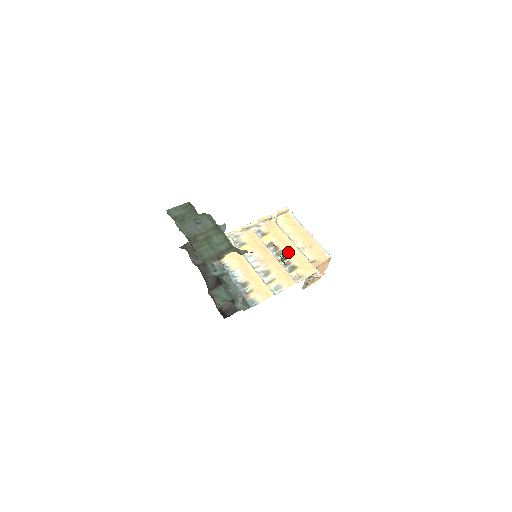
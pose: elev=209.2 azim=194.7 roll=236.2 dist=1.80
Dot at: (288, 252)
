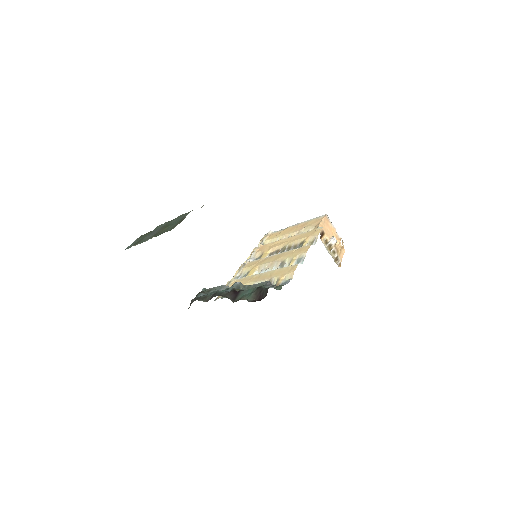
Dot at: (288, 243)
